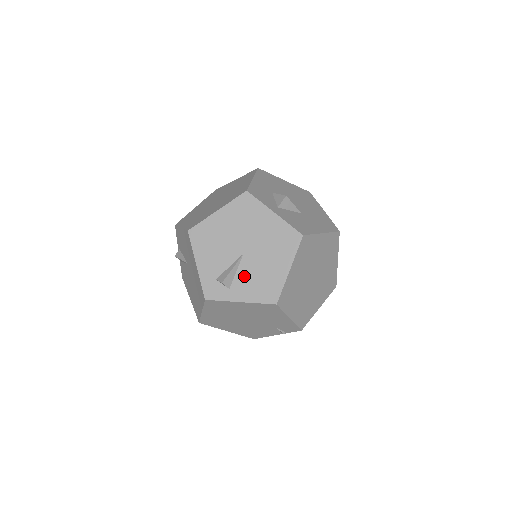
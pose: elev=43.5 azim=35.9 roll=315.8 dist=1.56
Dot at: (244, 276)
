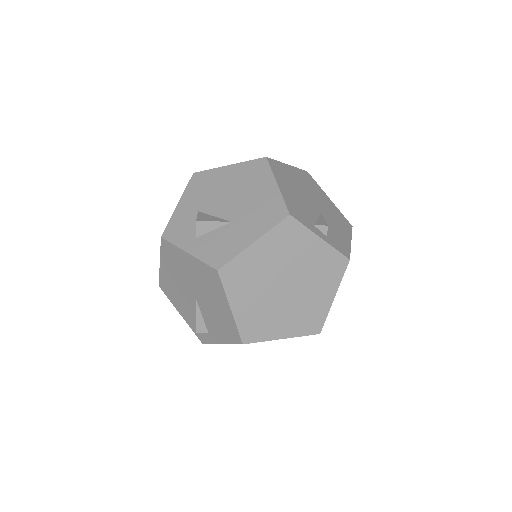
Dot at: (209, 320)
